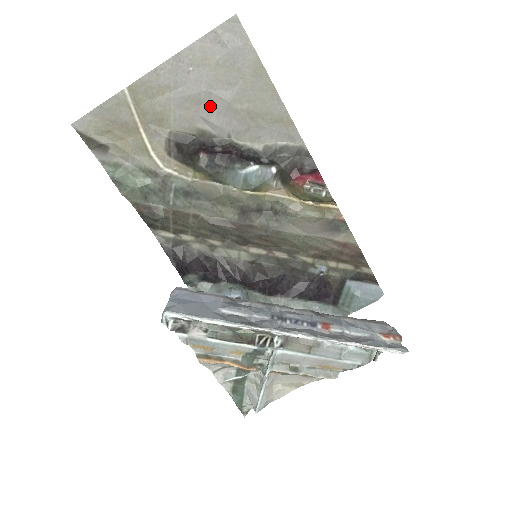
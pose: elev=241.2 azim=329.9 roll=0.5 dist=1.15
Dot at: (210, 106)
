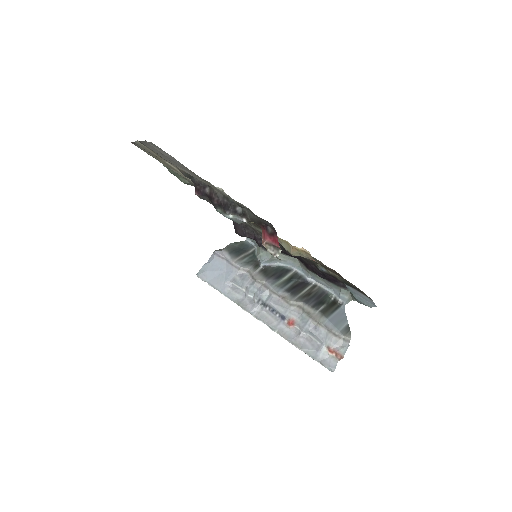
Dot at: occluded
